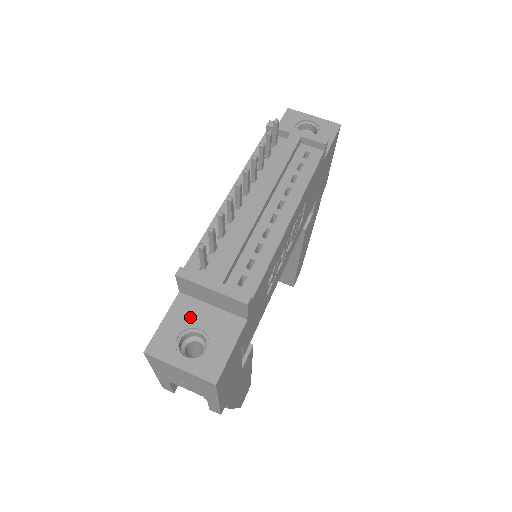
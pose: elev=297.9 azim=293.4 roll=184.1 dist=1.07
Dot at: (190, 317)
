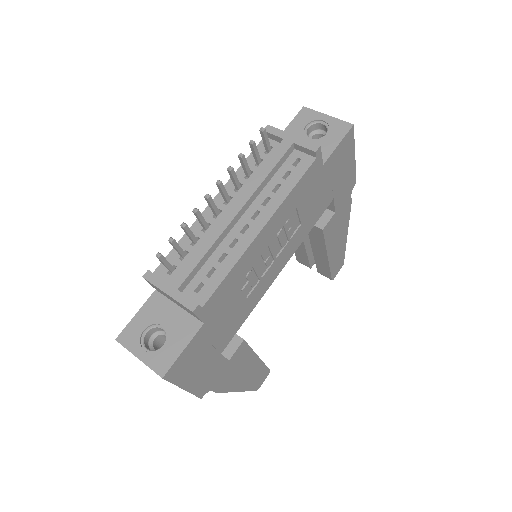
Dot at: (158, 314)
